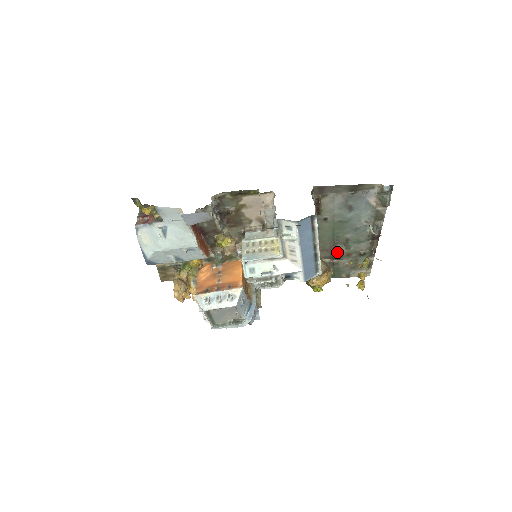
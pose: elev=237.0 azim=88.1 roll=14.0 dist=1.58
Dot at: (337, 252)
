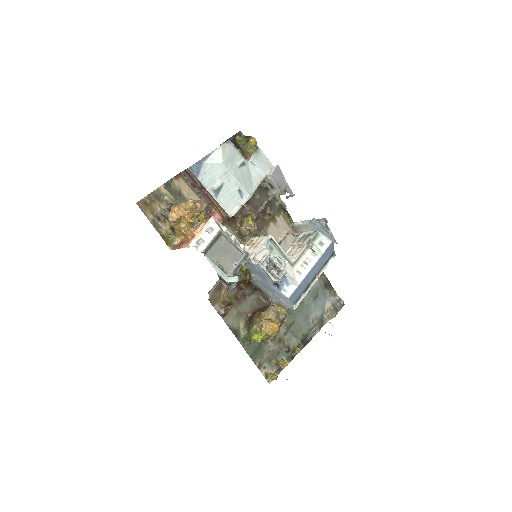
Dot at: occluded
